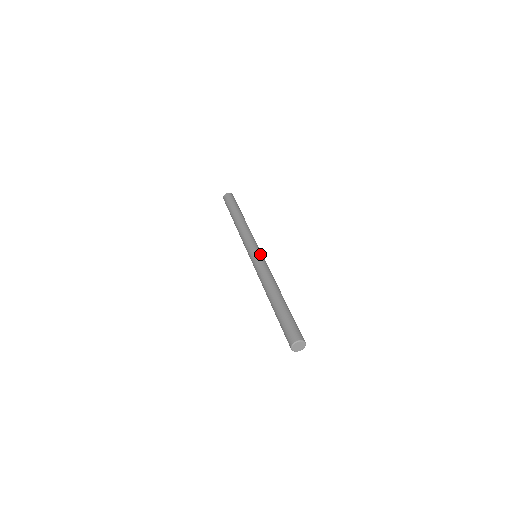
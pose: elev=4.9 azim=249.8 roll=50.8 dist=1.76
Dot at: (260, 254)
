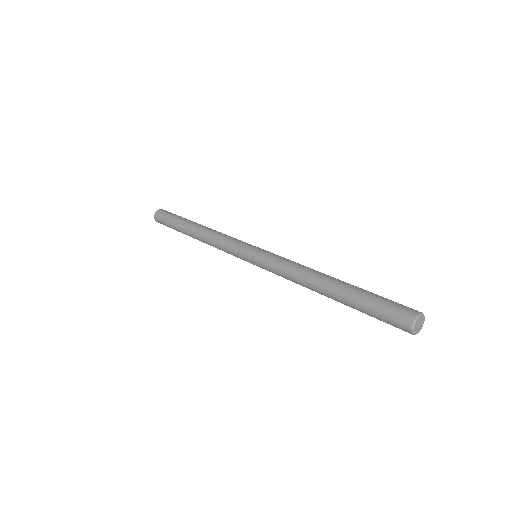
Dot at: occluded
